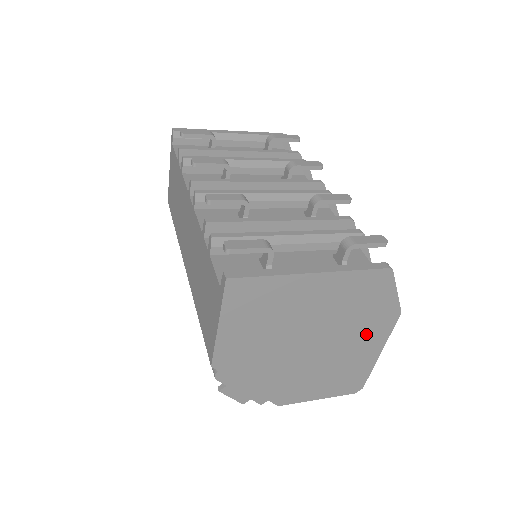
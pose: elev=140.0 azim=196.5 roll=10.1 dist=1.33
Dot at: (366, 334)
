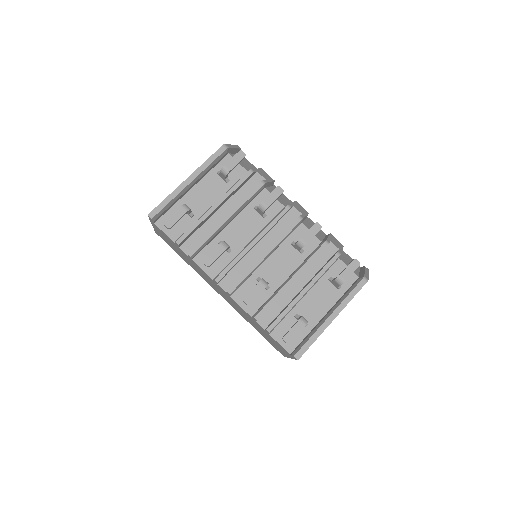
Dot at: occluded
